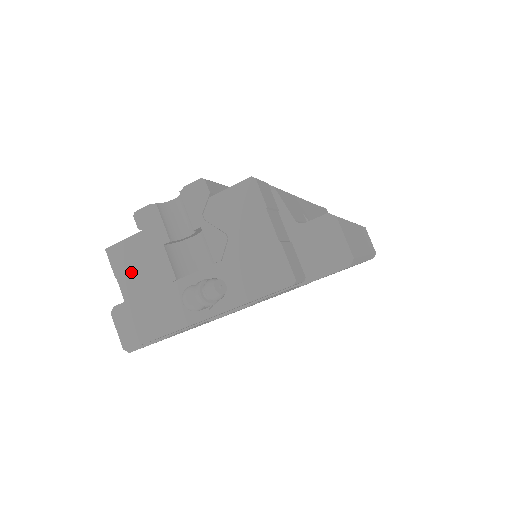
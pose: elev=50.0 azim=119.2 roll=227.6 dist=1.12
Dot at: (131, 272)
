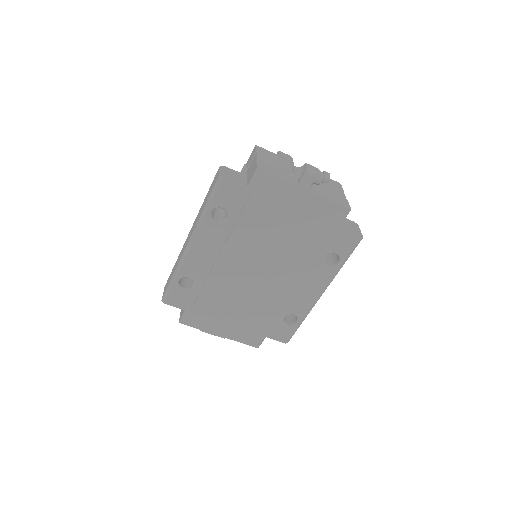
Dot at: (267, 156)
